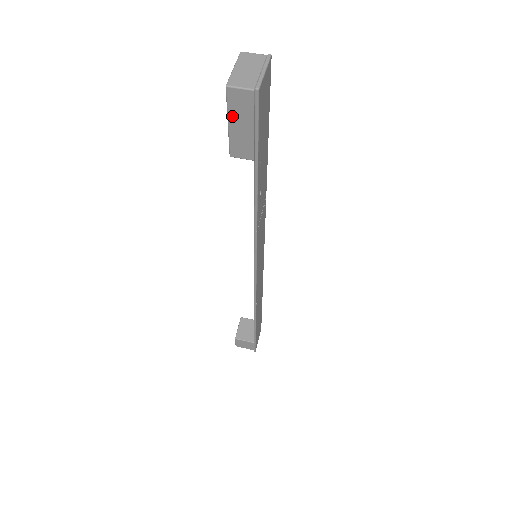
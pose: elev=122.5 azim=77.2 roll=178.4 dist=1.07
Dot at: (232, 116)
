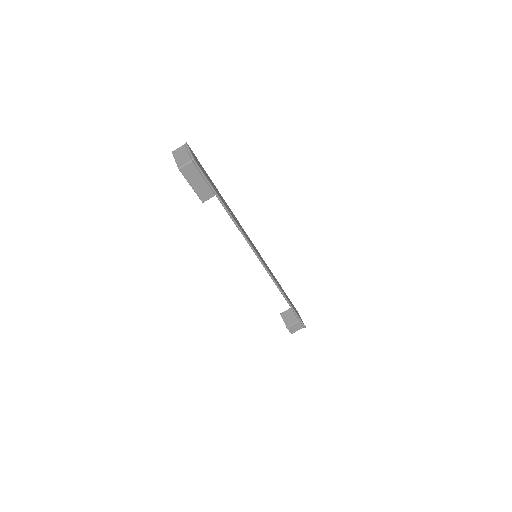
Dot at: (190, 181)
